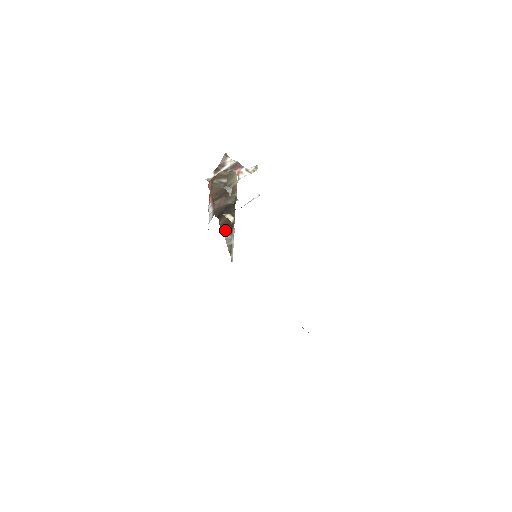
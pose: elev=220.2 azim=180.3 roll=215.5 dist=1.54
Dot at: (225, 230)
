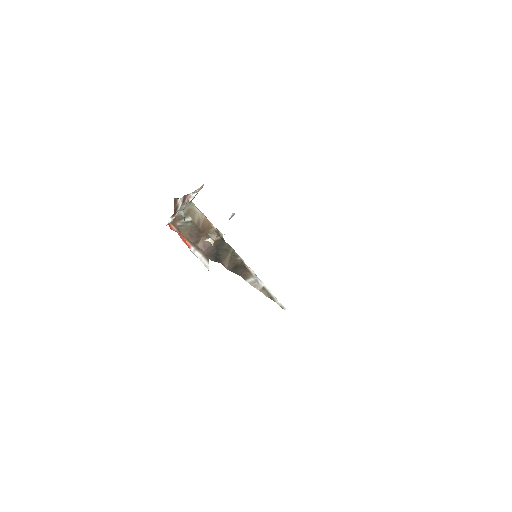
Dot at: (240, 274)
